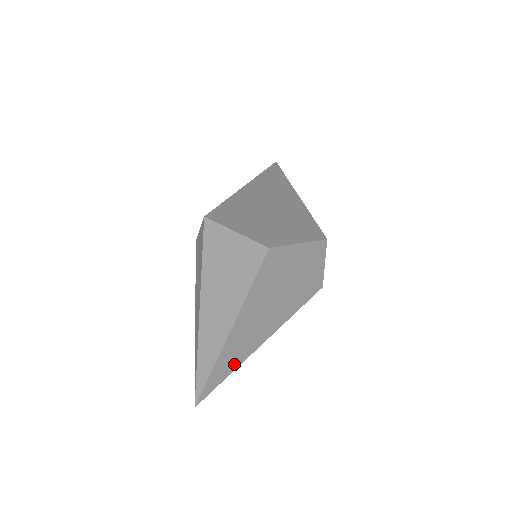
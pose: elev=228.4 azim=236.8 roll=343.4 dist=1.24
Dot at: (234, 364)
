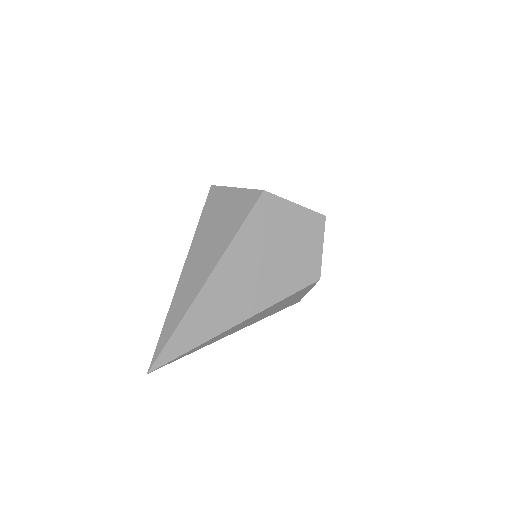
Dot at: (206, 331)
